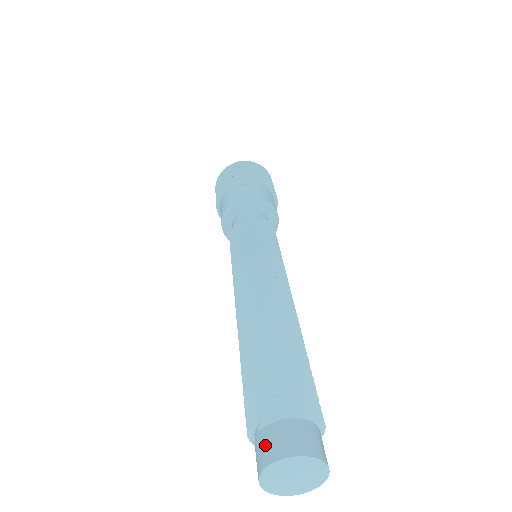
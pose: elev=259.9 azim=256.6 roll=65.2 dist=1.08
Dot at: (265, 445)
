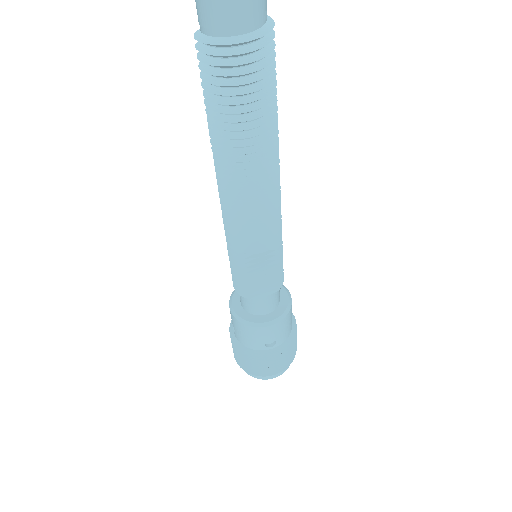
Dot at: out of frame
